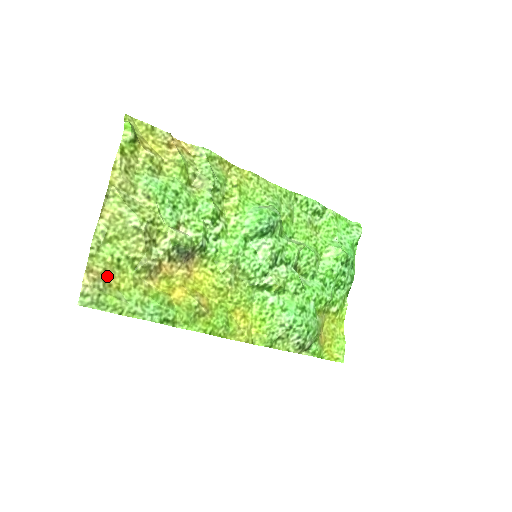
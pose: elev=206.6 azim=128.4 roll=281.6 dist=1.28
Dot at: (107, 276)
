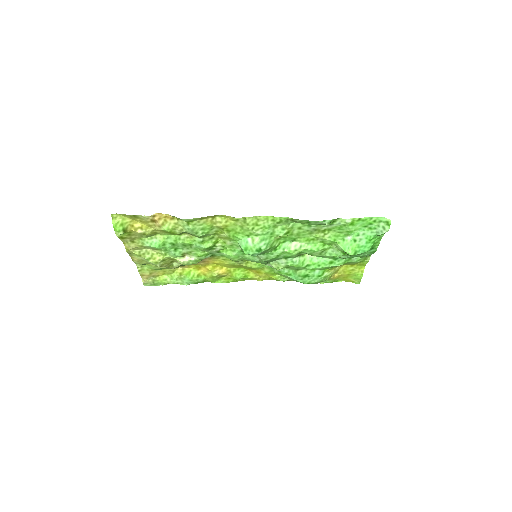
Dot at: (154, 274)
